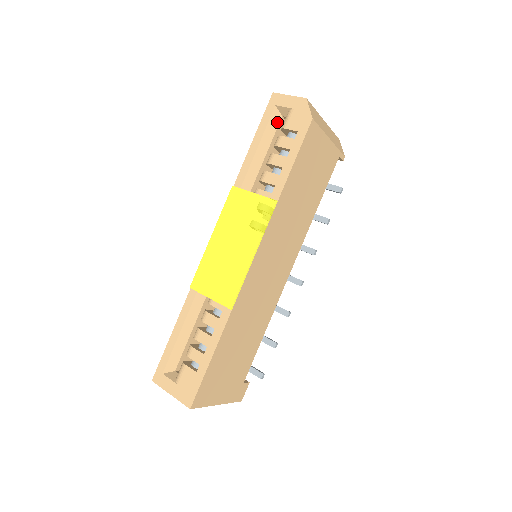
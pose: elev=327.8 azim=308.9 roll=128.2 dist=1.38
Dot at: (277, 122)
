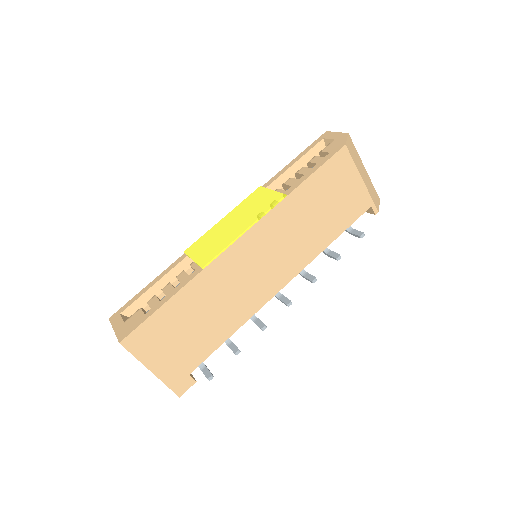
Dot at: occluded
